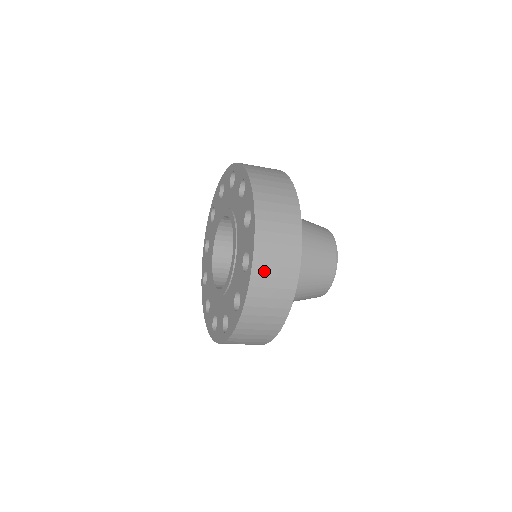
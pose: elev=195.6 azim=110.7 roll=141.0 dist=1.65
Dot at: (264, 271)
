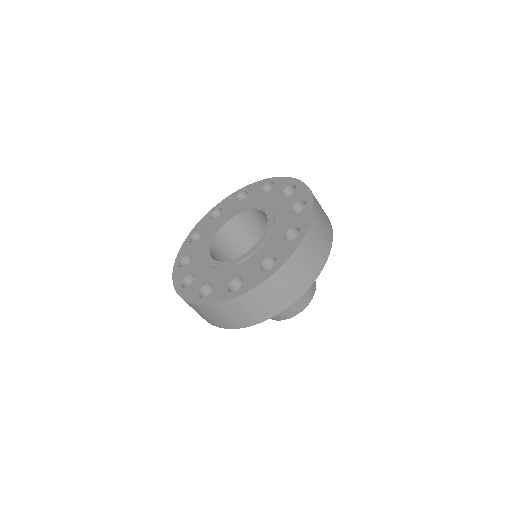
Dot at: (309, 245)
